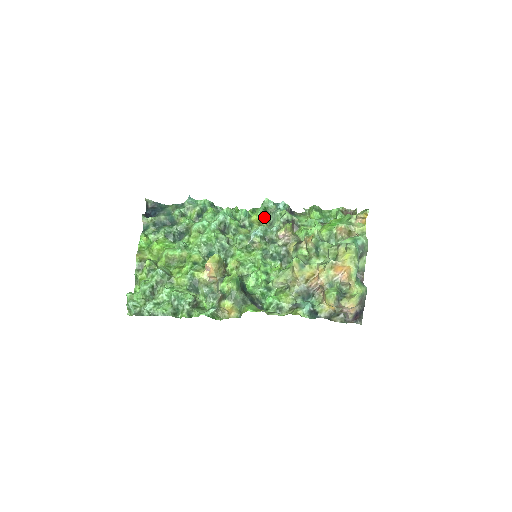
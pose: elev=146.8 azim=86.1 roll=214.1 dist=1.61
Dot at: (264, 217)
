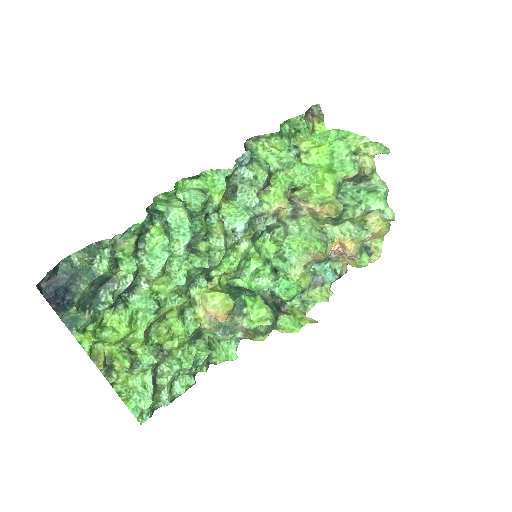
Dot at: (227, 187)
